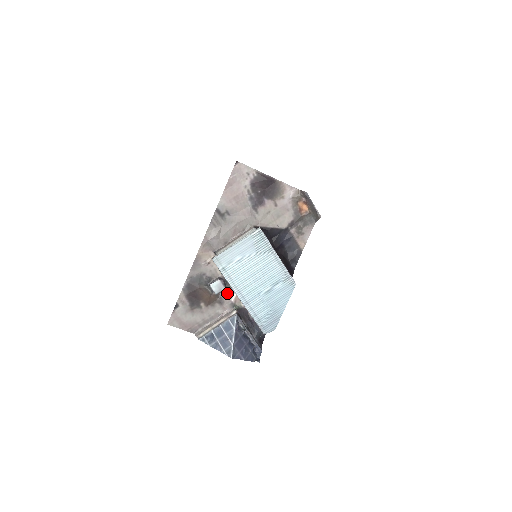
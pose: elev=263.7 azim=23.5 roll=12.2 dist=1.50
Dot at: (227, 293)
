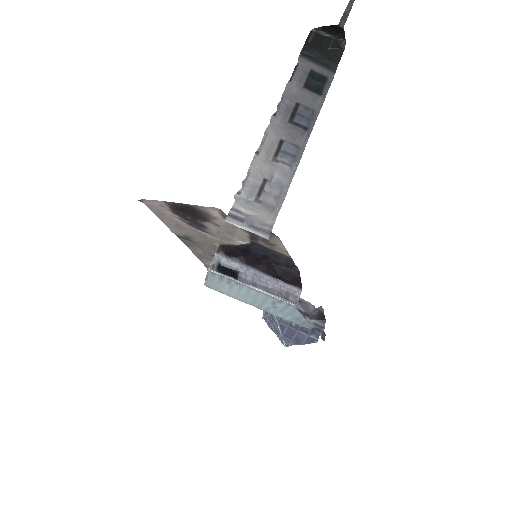
Dot at: occluded
